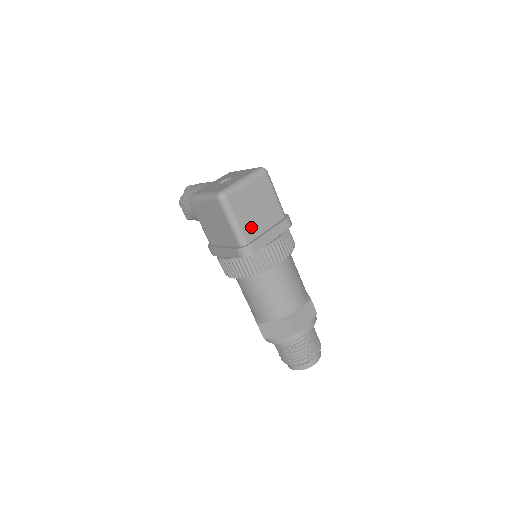
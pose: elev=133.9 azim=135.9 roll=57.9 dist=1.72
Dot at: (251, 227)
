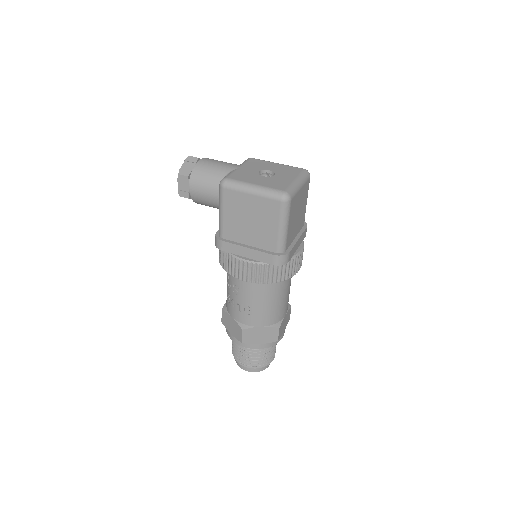
Dot at: (291, 234)
